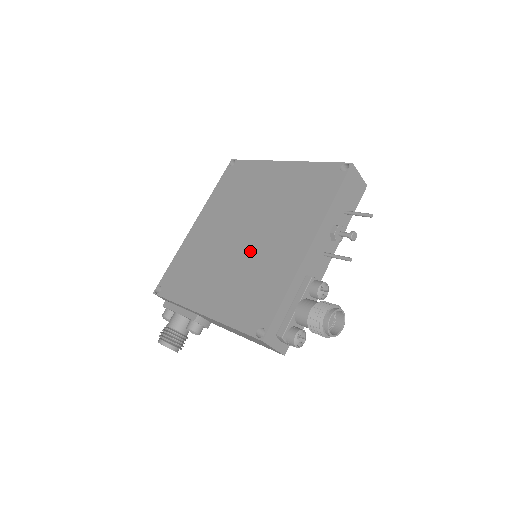
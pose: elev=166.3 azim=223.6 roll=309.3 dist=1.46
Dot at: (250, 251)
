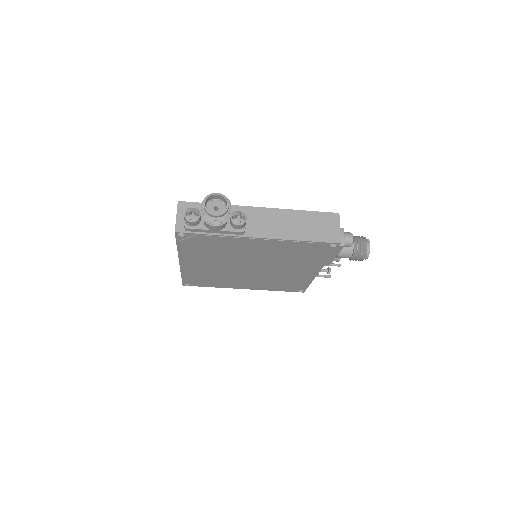
Dot at: occluded
